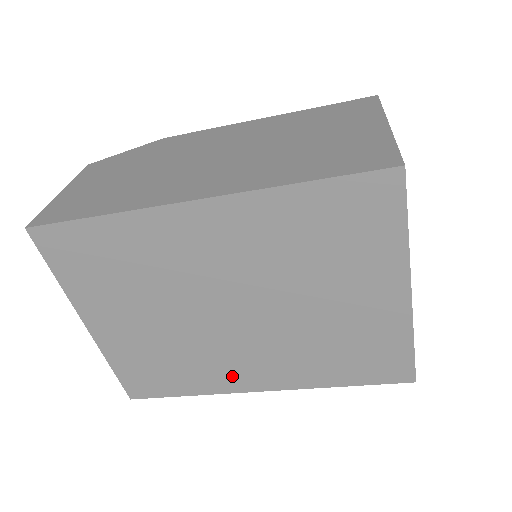
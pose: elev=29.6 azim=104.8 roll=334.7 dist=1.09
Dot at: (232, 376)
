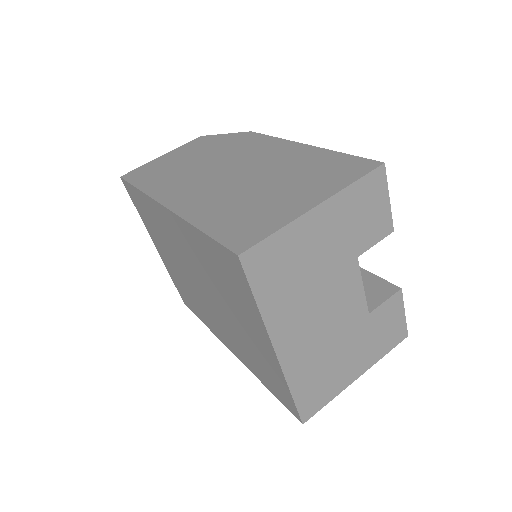
Dot at: (216, 329)
